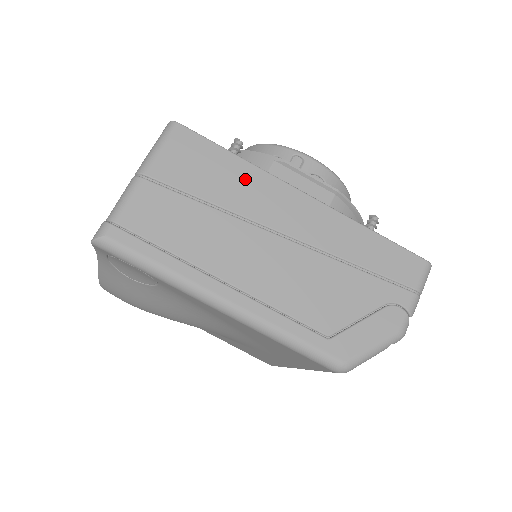
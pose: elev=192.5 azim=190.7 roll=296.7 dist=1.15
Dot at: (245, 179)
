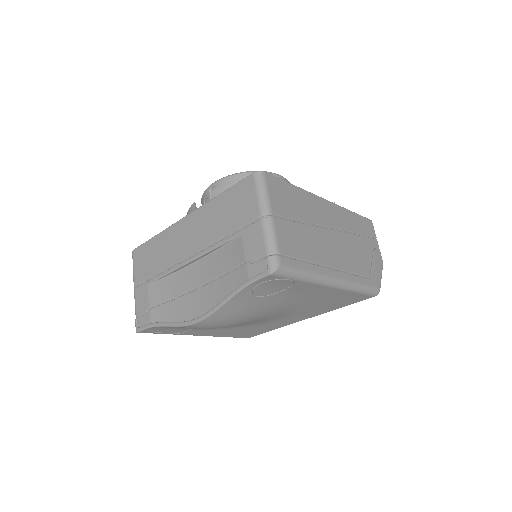
Dot at: (305, 200)
